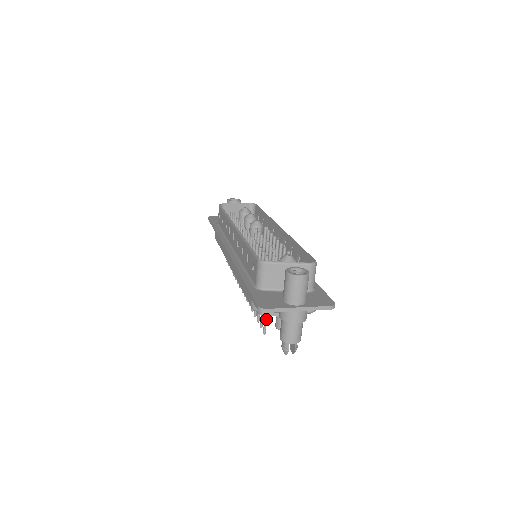
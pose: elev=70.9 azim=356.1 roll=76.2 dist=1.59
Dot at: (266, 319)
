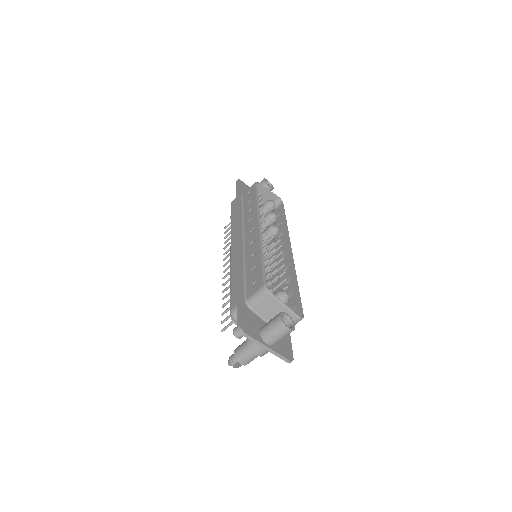
Dot at: (232, 323)
